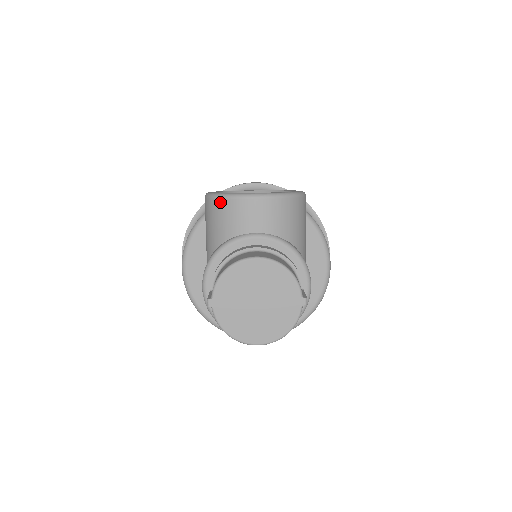
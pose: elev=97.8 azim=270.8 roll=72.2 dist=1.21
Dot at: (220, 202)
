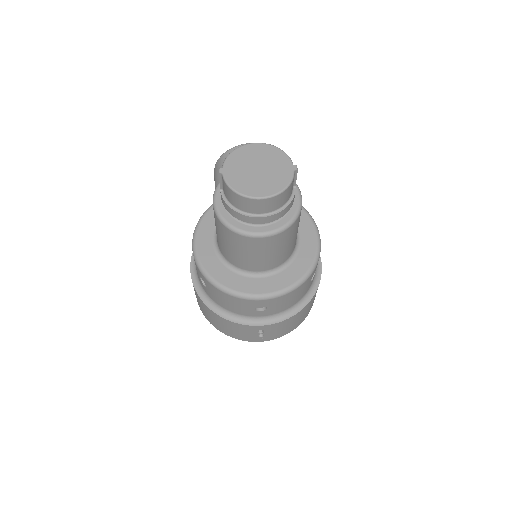
Dot at: (227, 154)
